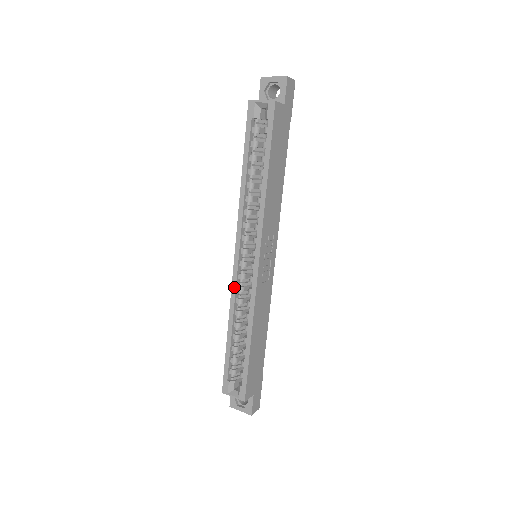
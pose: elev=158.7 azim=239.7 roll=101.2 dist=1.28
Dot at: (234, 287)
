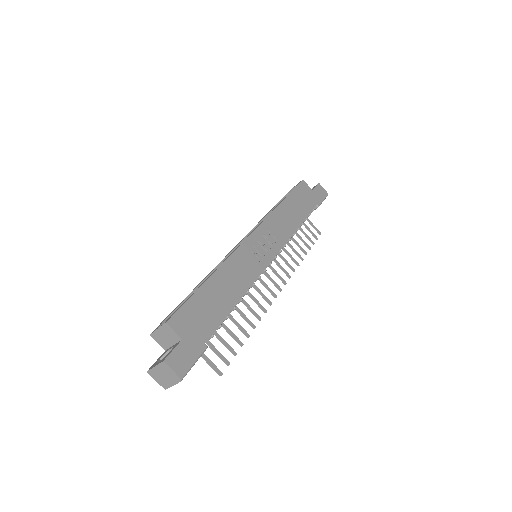
Dot at: (222, 260)
